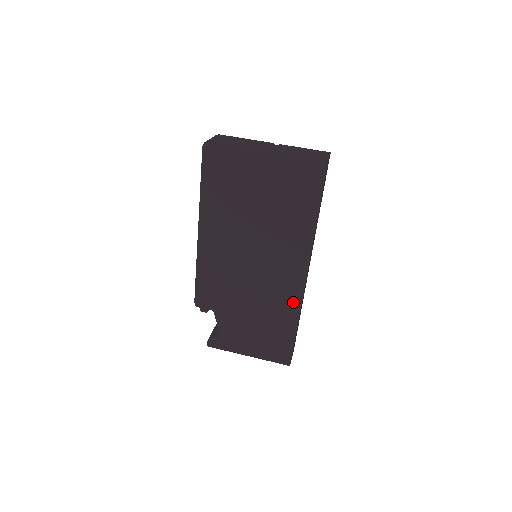
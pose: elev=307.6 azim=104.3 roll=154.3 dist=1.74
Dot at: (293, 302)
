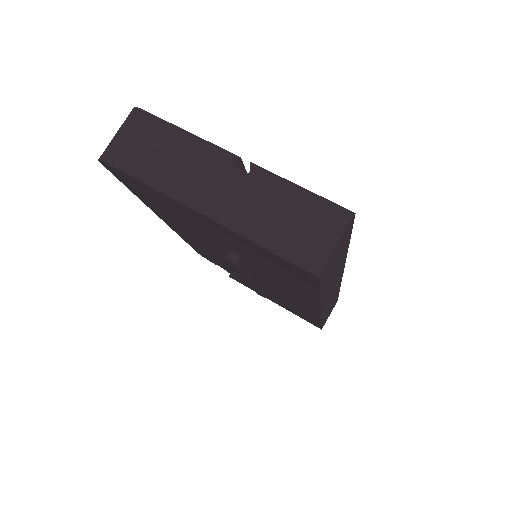
Dot at: (310, 313)
